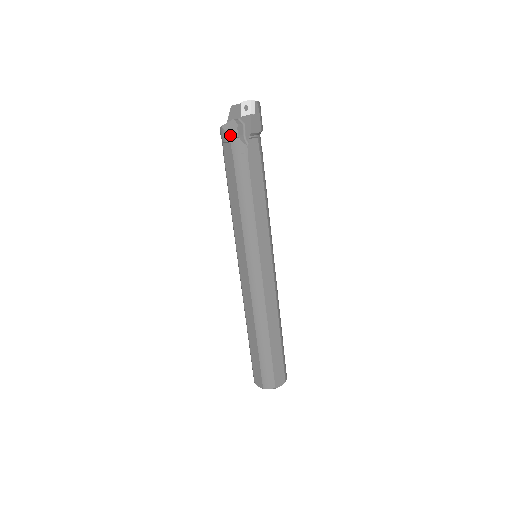
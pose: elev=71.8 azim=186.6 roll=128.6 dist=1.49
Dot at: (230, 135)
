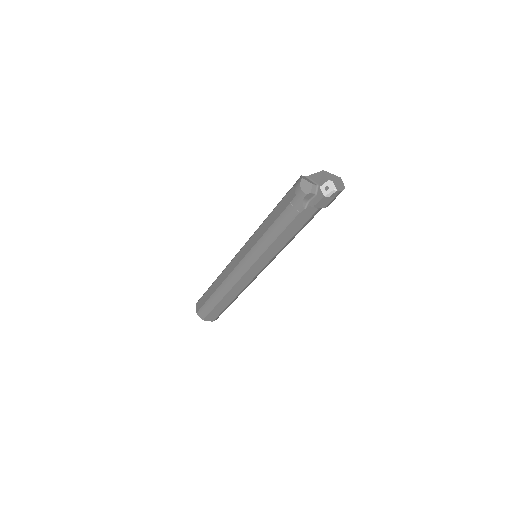
Dot at: (300, 192)
